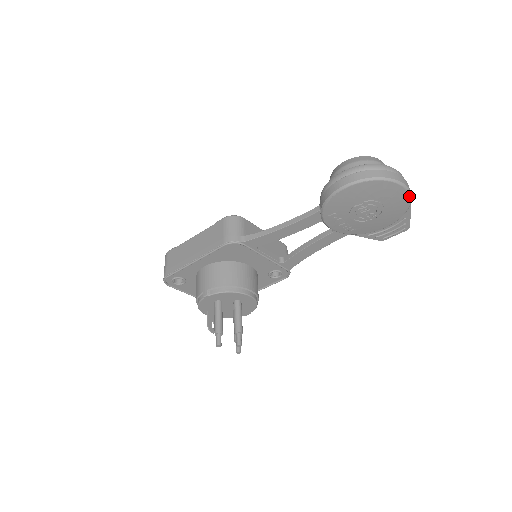
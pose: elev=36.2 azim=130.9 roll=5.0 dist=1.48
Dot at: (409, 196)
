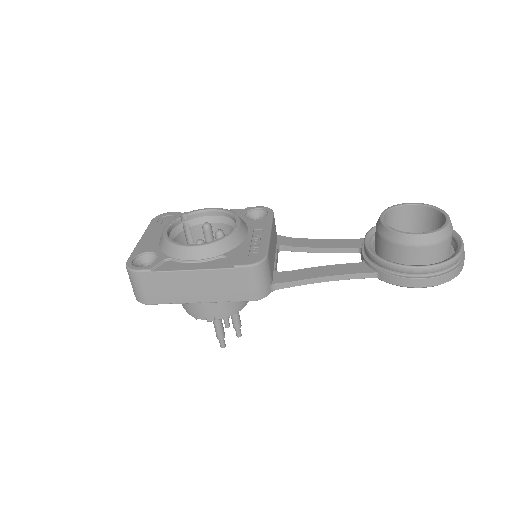
Dot at: occluded
